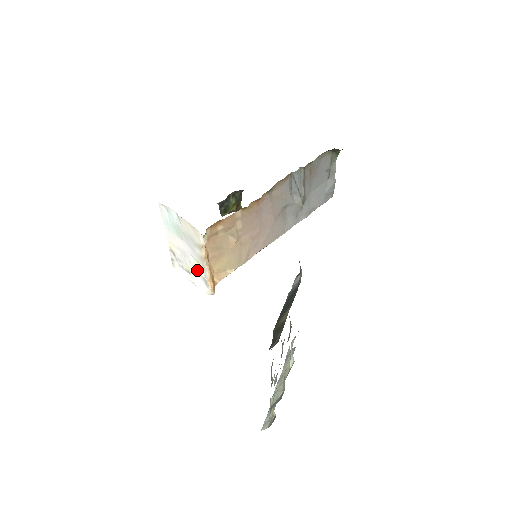
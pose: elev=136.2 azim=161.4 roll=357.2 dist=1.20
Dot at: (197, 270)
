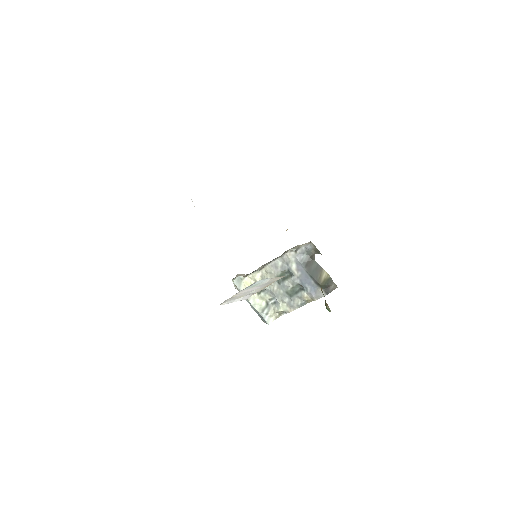
Dot at: occluded
